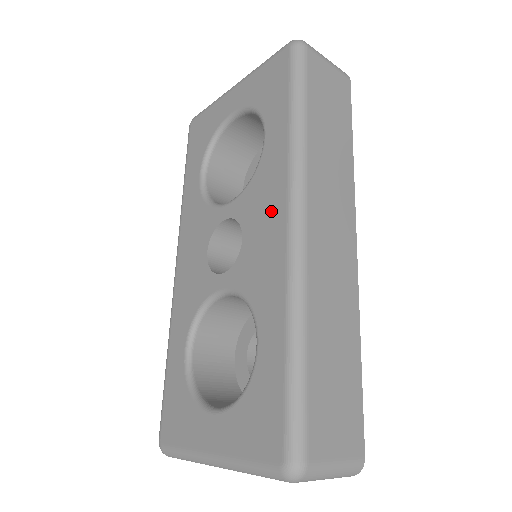
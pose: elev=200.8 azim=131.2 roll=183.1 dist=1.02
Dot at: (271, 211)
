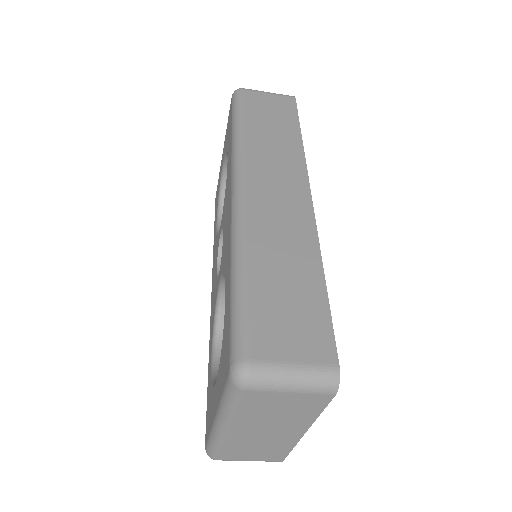
Dot at: (228, 199)
